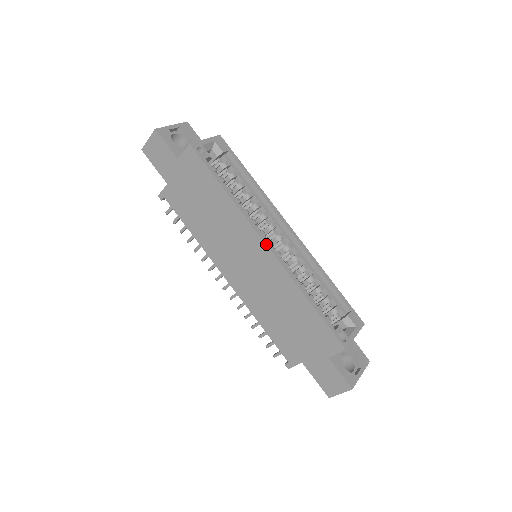
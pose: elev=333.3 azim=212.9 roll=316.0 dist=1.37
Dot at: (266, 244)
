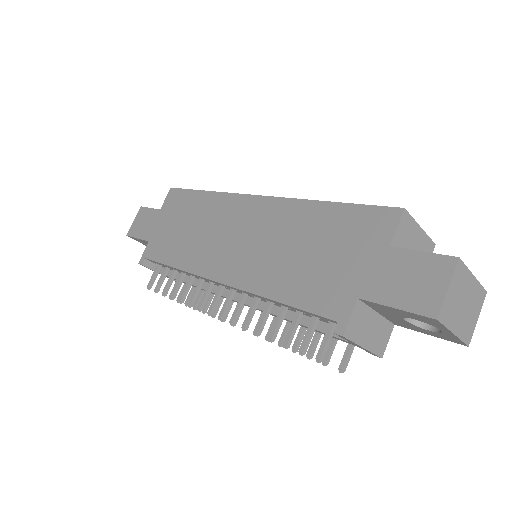
Dot at: (256, 195)
